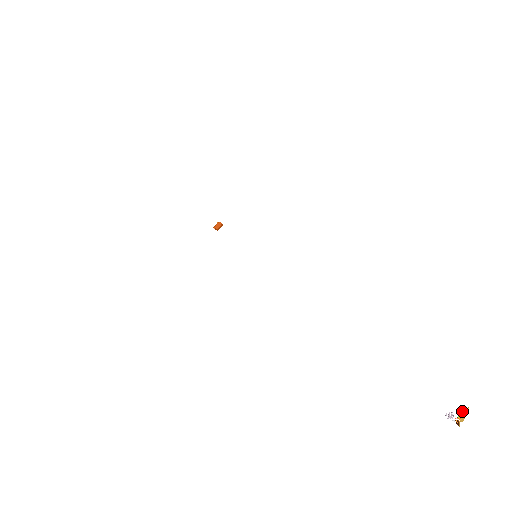
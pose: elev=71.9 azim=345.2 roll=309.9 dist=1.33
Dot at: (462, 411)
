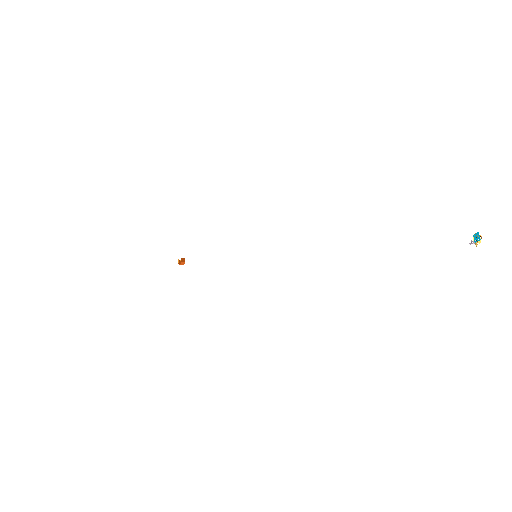
Dot at: (473, 239)
